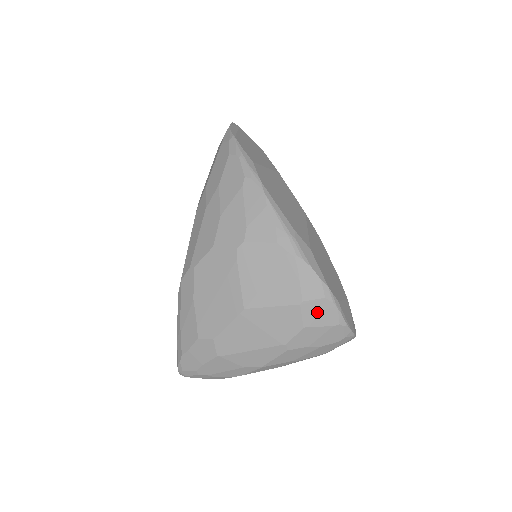
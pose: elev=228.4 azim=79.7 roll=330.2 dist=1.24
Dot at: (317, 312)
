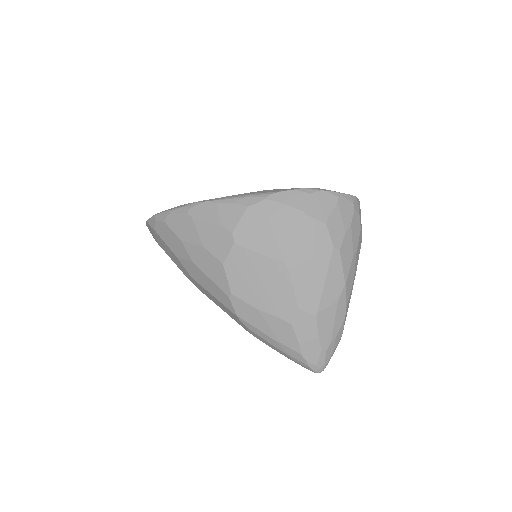
Dot at: (319, 206)
